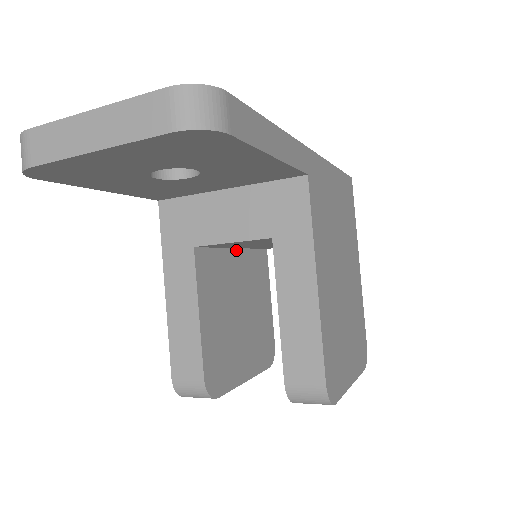
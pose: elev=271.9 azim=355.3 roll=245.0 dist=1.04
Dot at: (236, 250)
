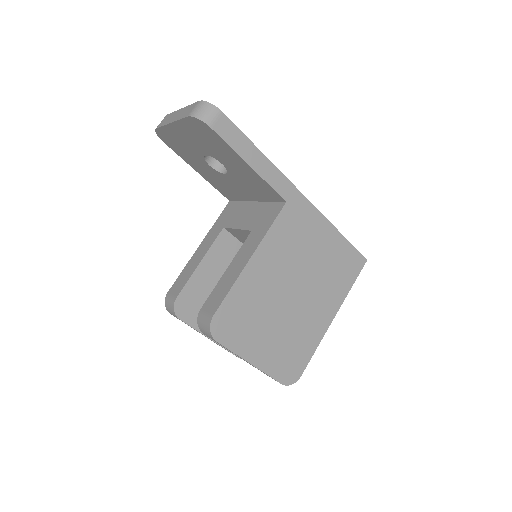
Dot at: occluded
